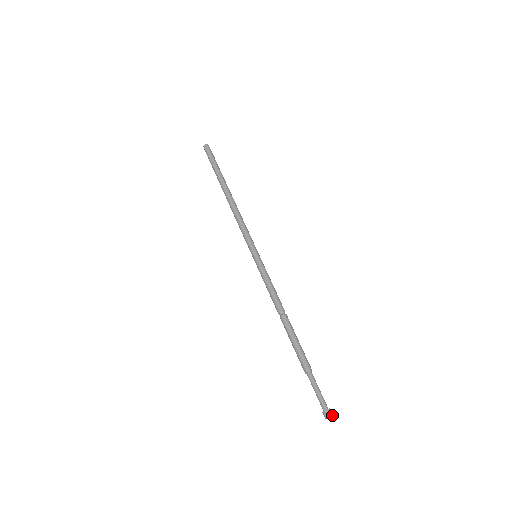
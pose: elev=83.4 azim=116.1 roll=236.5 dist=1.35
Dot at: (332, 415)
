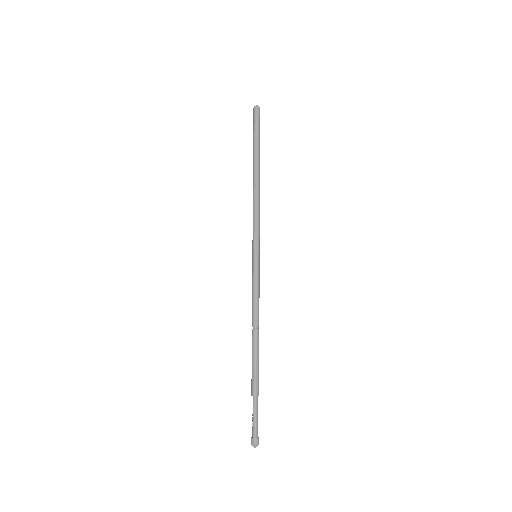
Dot at: (258, 444)
